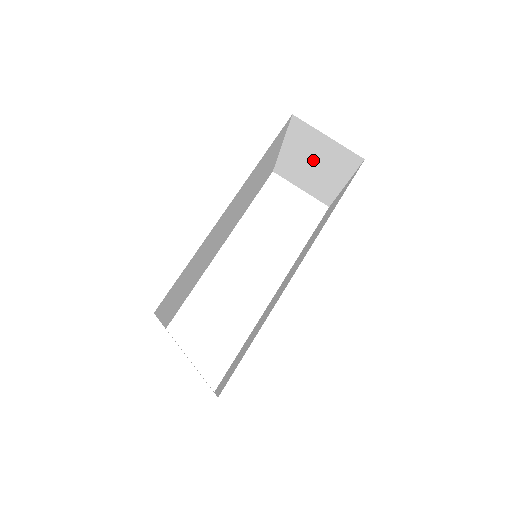
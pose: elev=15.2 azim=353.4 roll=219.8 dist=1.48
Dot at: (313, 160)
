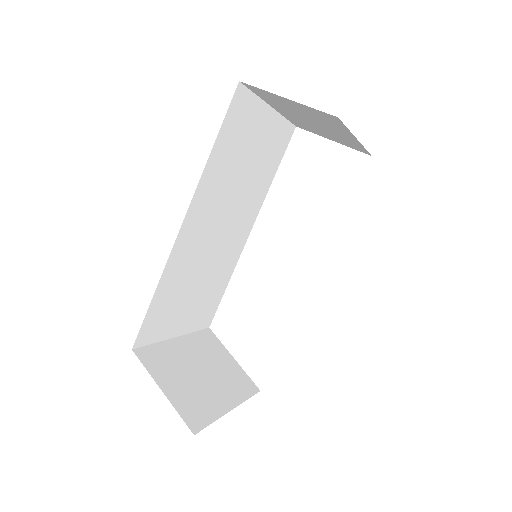
Dot at: (306, 118)
